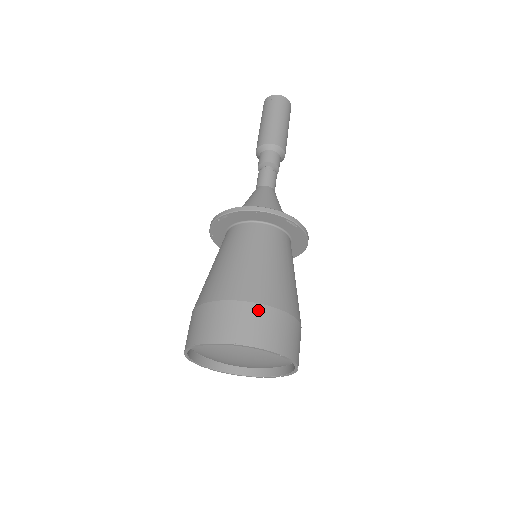
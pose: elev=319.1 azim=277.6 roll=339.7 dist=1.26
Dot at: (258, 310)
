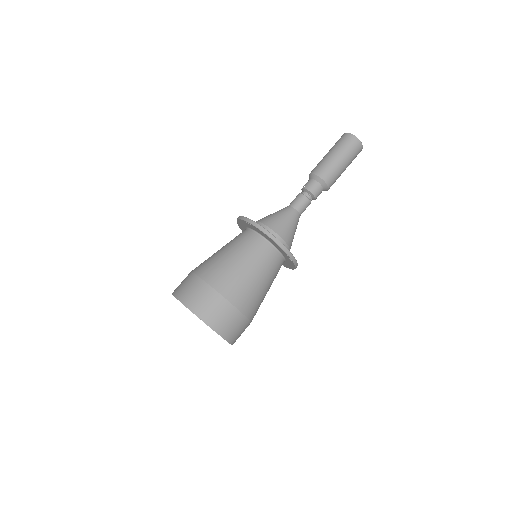
Dot at: (227, 307)
